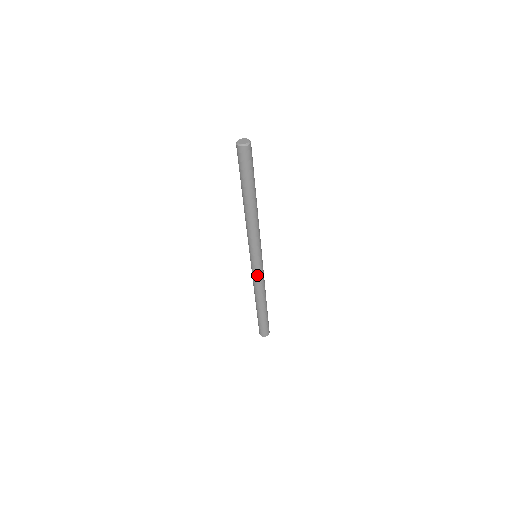
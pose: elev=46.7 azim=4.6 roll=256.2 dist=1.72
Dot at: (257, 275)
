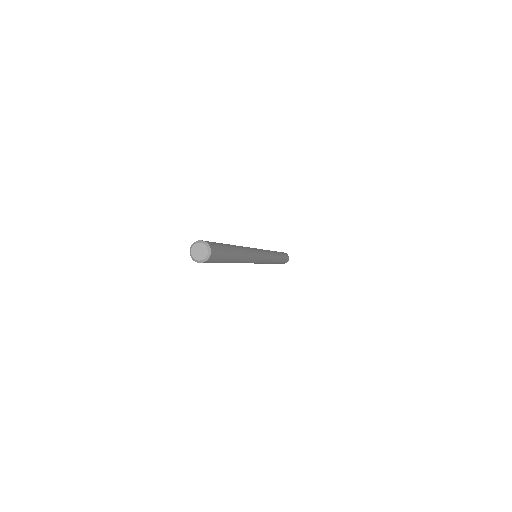
Dot at: occluded
